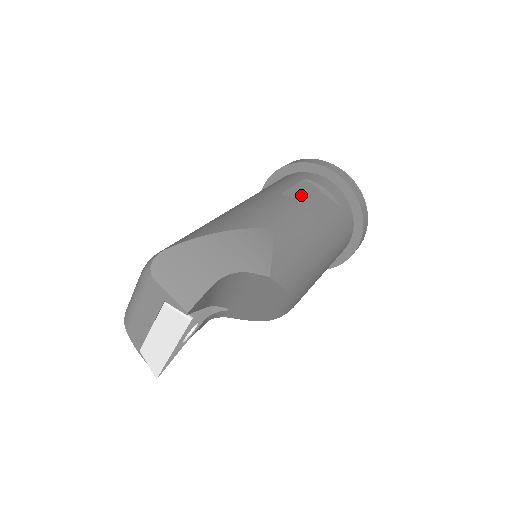
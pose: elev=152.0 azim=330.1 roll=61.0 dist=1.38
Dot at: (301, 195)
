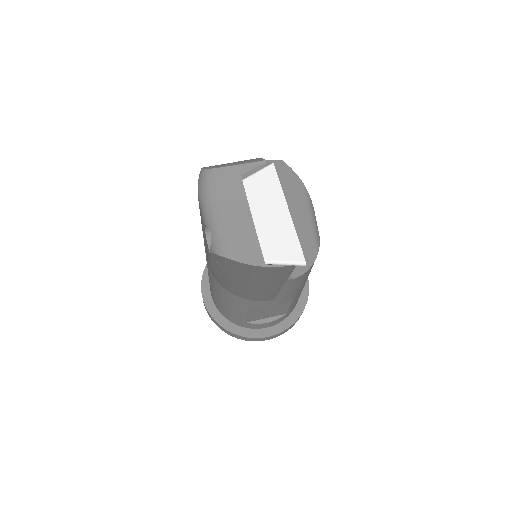
Dot at: occluded
